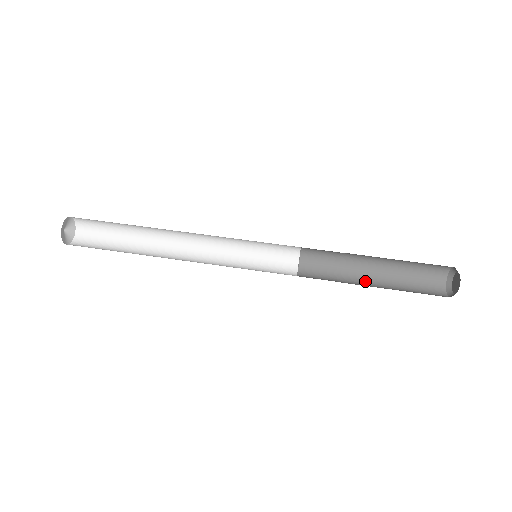
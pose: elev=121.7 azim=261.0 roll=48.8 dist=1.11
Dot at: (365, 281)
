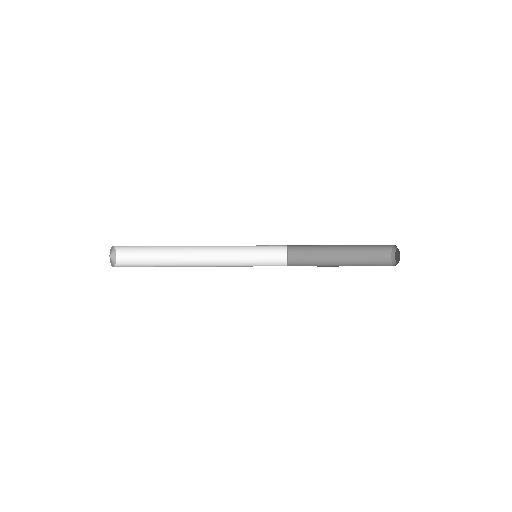
Dot at: (337, 266)
